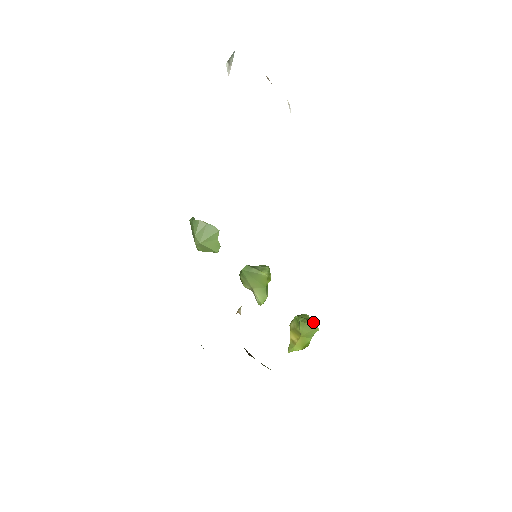
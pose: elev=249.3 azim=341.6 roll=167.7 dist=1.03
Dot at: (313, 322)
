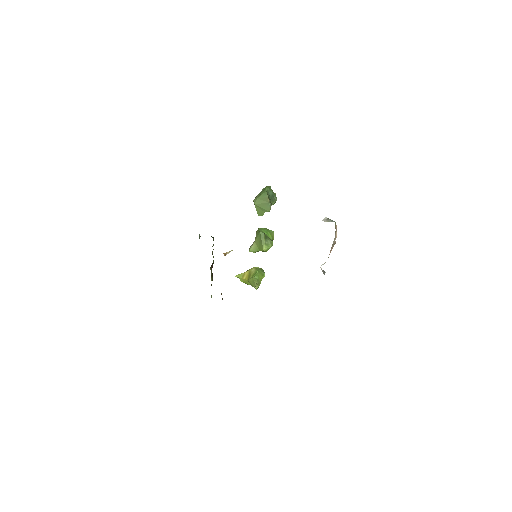
Dot at: (259, 284)
